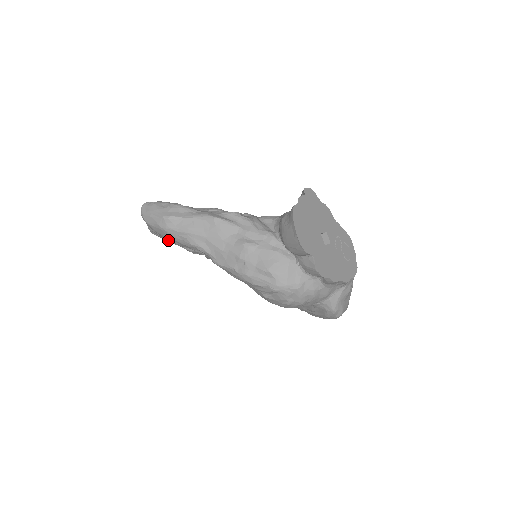
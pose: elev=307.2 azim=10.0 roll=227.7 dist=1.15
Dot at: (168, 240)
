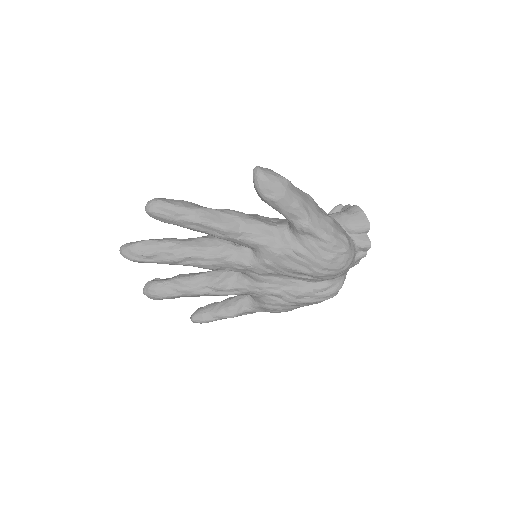
Dot at: (277, 199)
